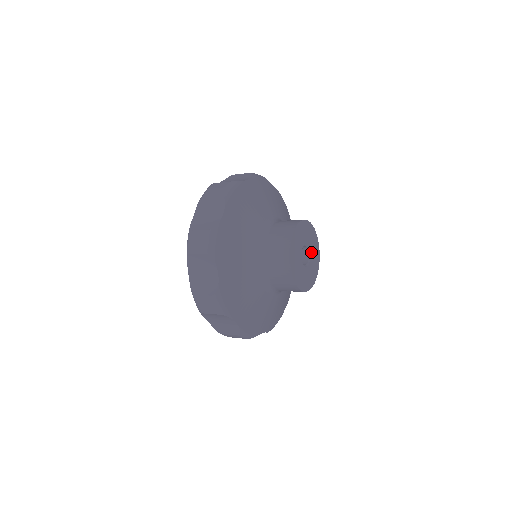
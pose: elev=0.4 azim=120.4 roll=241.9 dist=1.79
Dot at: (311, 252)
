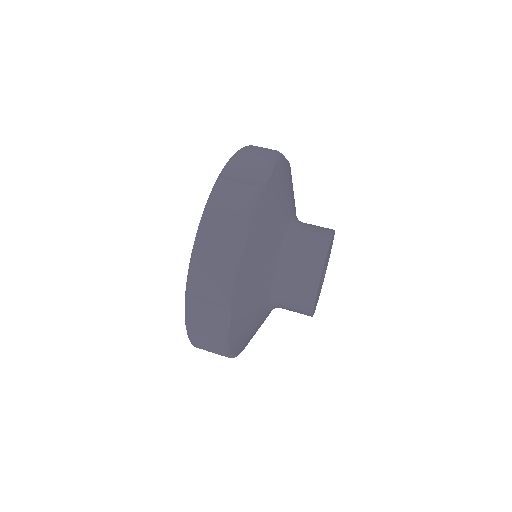
Dot at: (327, 258)
